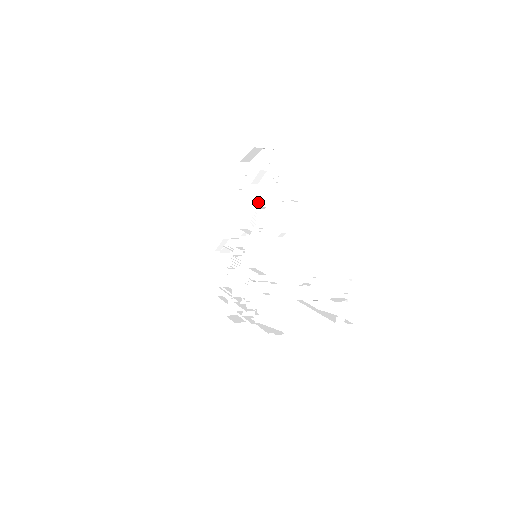
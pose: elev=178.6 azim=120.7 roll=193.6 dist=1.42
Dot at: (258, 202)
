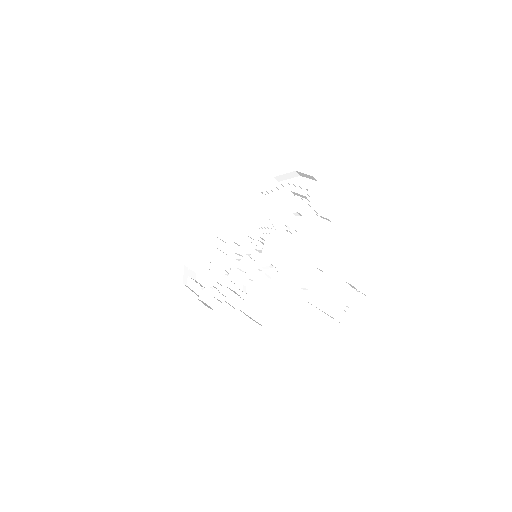
Dot at: (273, 216)
